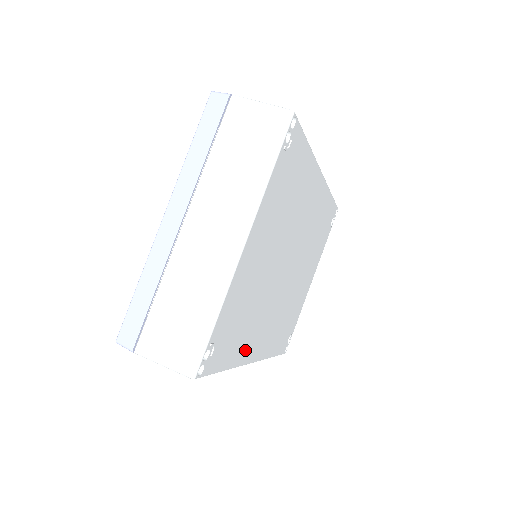
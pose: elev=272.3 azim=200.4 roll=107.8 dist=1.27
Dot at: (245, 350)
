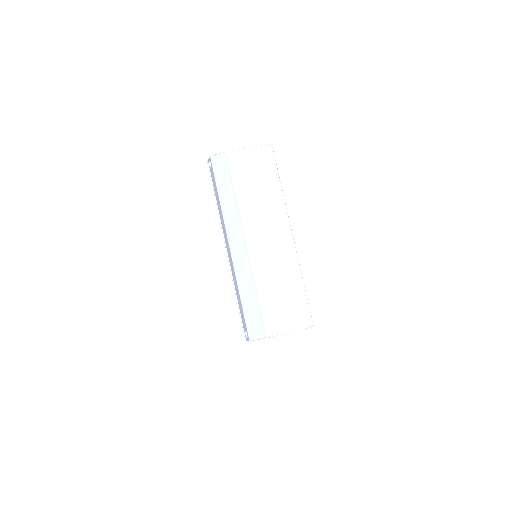
Dot at: occluded
